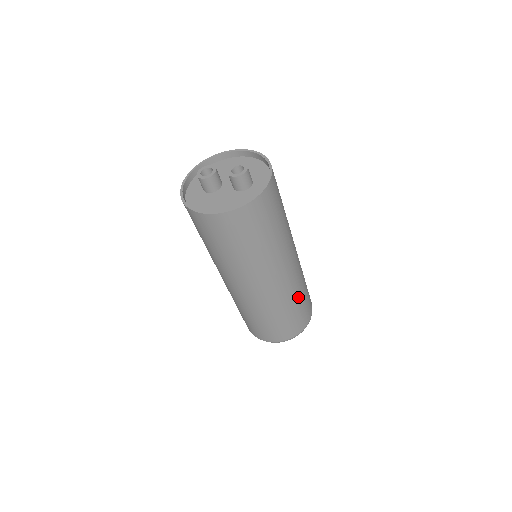
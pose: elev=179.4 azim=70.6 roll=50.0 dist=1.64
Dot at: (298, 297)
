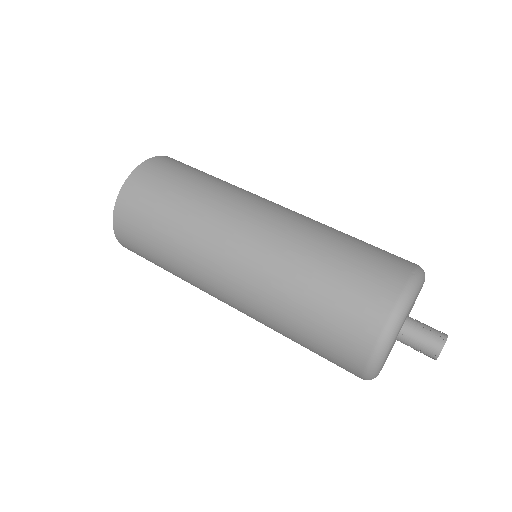
Dot at: (320, 247)
